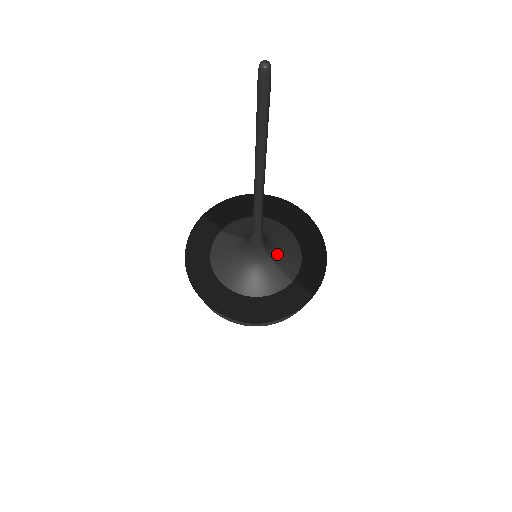
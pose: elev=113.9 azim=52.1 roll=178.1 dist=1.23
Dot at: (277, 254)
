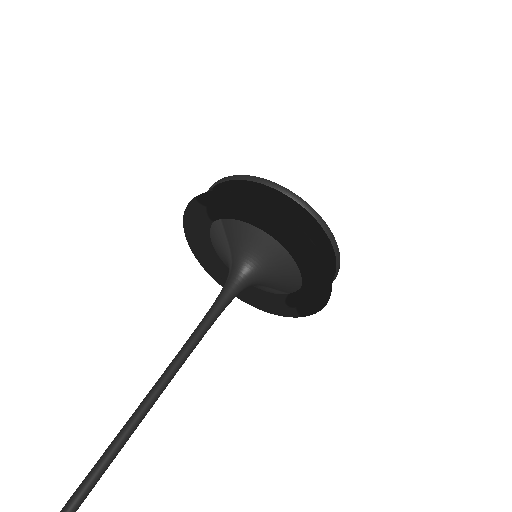
Dot at: (267, 283)
